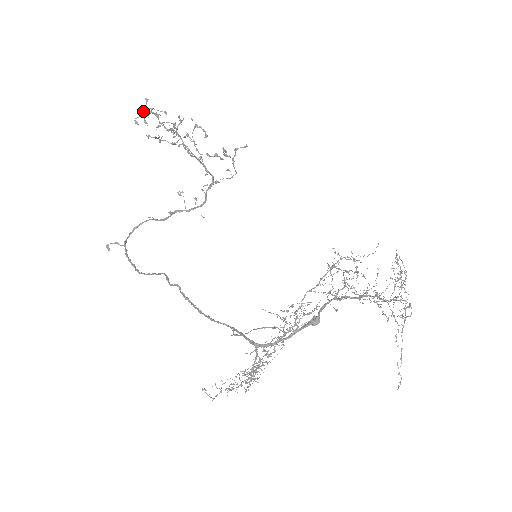
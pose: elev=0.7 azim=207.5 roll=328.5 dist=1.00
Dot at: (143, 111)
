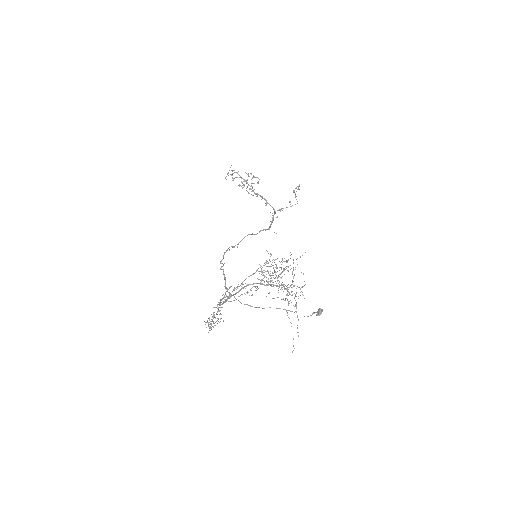
Dot at: (228, 173)
